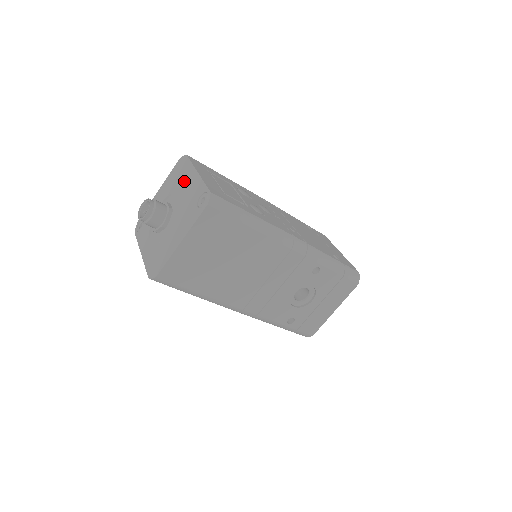
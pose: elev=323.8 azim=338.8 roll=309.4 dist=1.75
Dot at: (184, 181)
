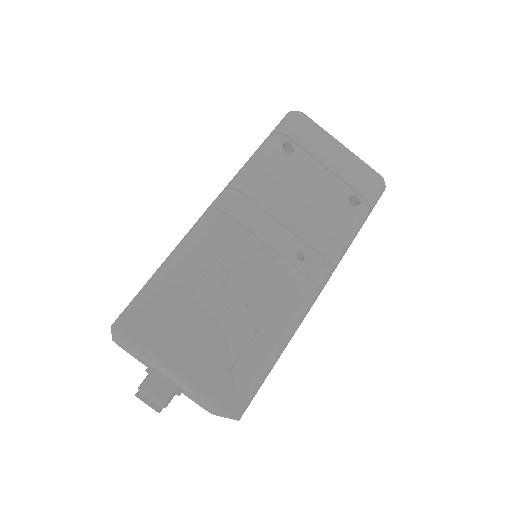
Dot at: (159, 364)
